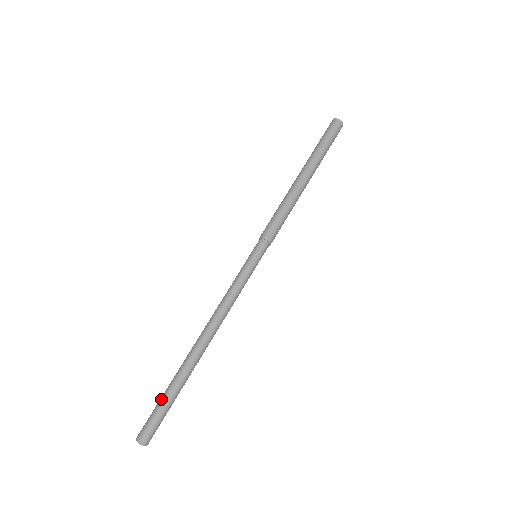
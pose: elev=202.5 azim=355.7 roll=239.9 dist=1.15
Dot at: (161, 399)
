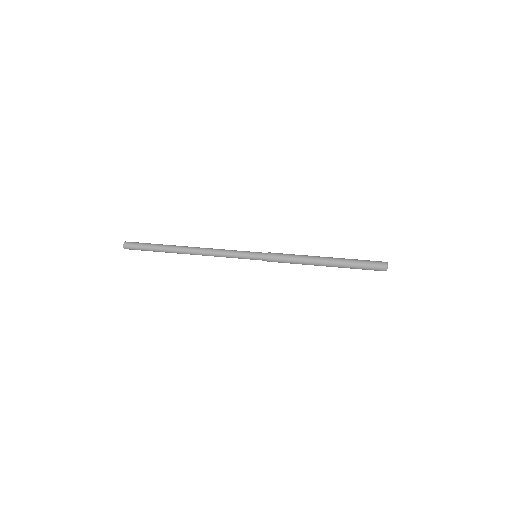
Dot at: (148, 246)
